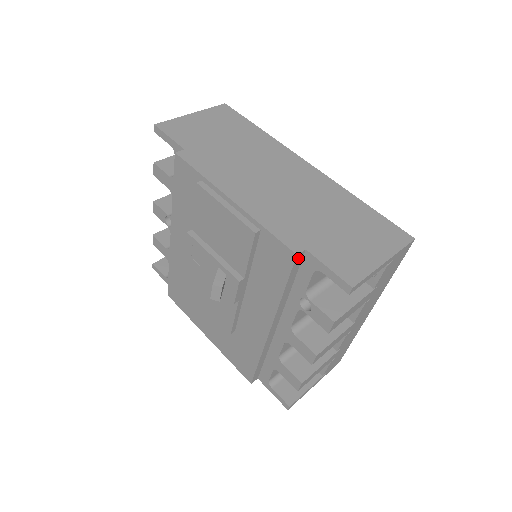
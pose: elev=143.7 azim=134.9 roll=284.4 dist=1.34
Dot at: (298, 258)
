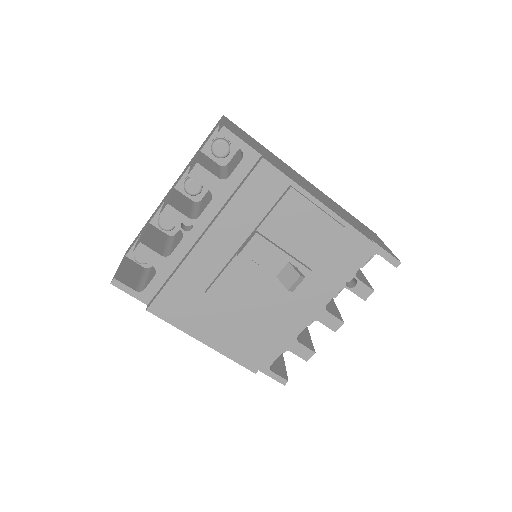
Dot at: (369, 246)
